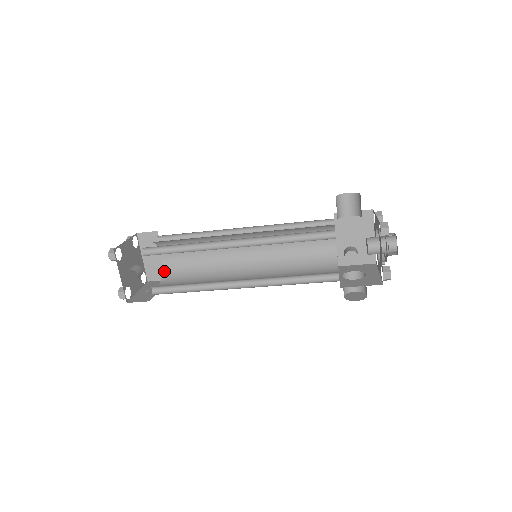
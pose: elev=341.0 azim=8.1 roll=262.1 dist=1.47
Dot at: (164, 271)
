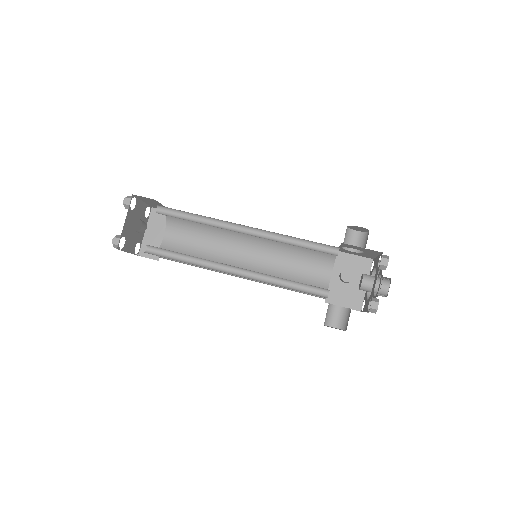
Dot at: occluded
